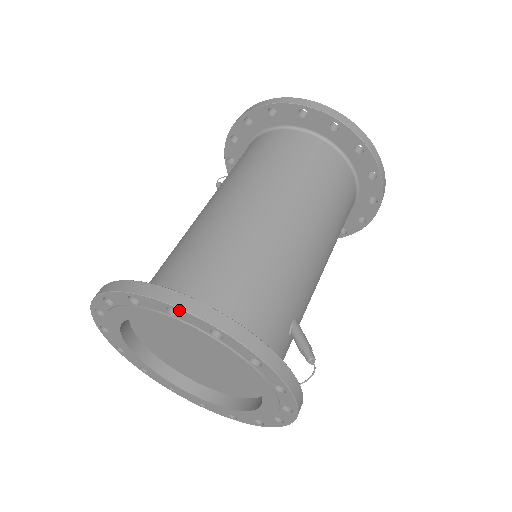
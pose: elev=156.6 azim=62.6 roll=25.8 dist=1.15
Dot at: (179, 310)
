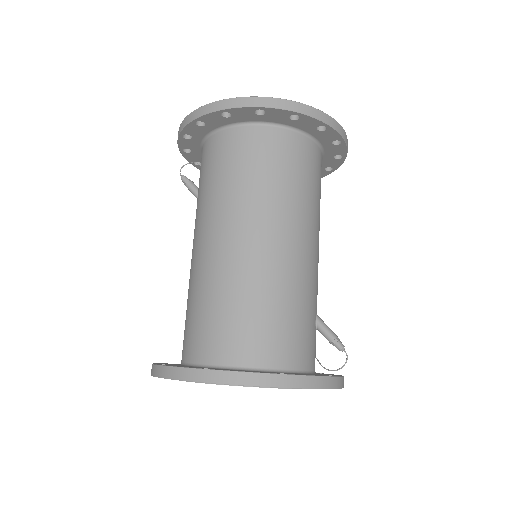
Dot at: occluded
